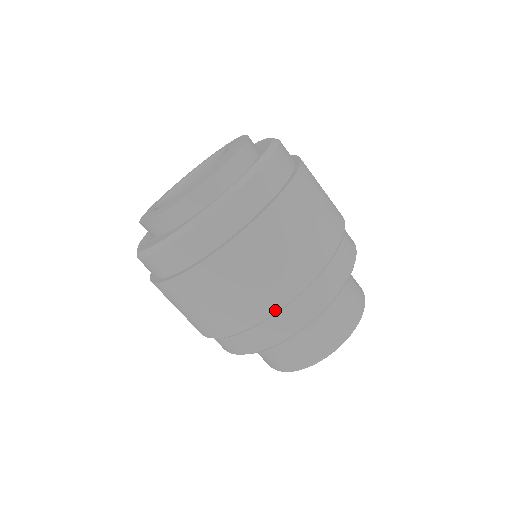
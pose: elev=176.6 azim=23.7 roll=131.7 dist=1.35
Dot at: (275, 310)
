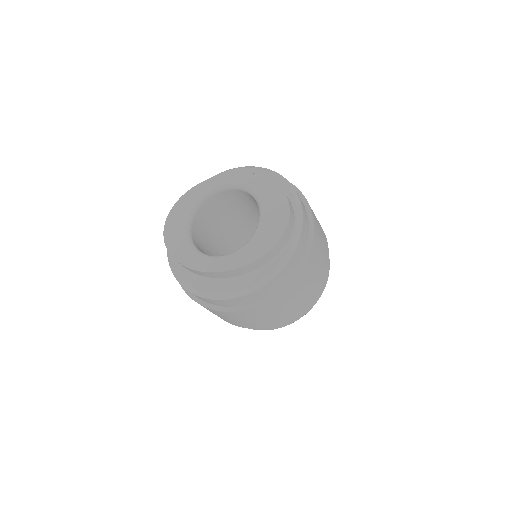
Dot at: (318, 290)
